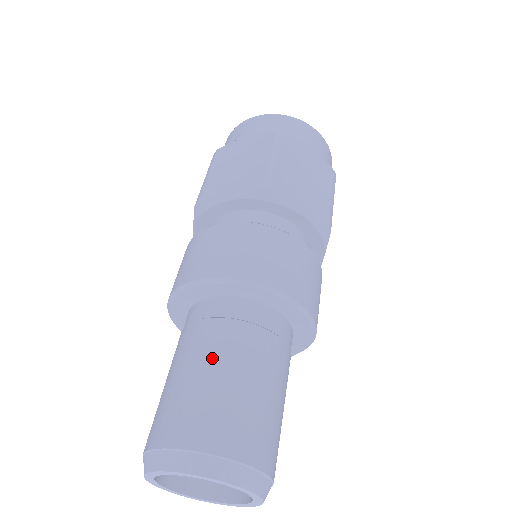
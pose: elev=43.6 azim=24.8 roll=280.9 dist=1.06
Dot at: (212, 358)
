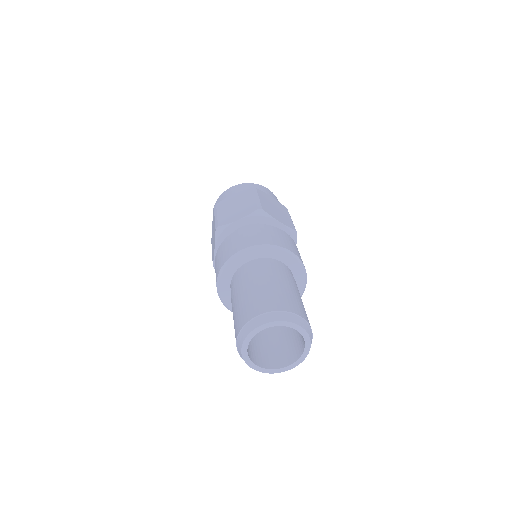
Dot at: (234, 301)
